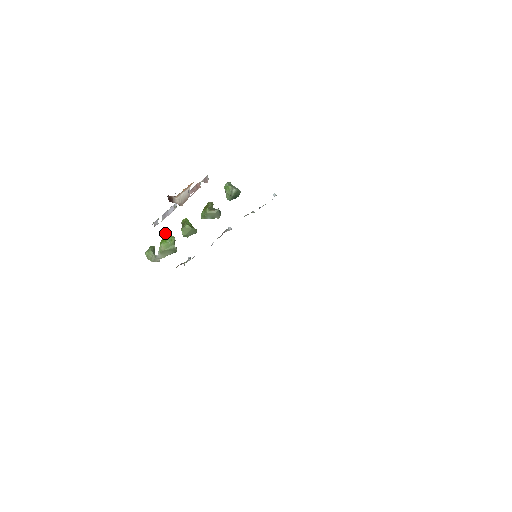
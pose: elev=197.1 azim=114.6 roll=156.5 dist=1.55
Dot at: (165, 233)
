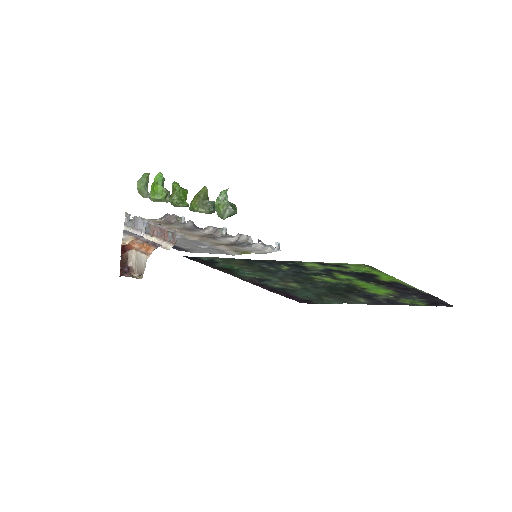
Dot at: (156, 180)
